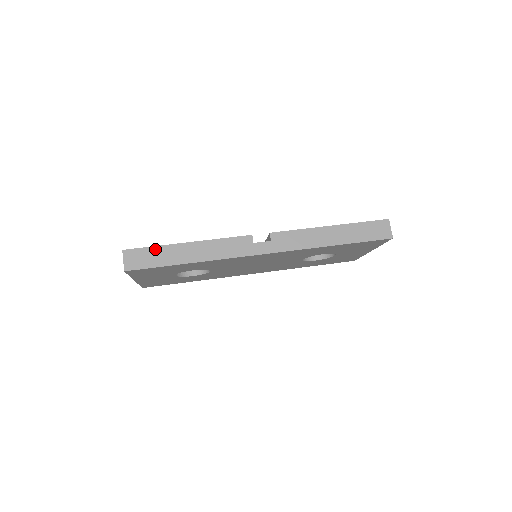
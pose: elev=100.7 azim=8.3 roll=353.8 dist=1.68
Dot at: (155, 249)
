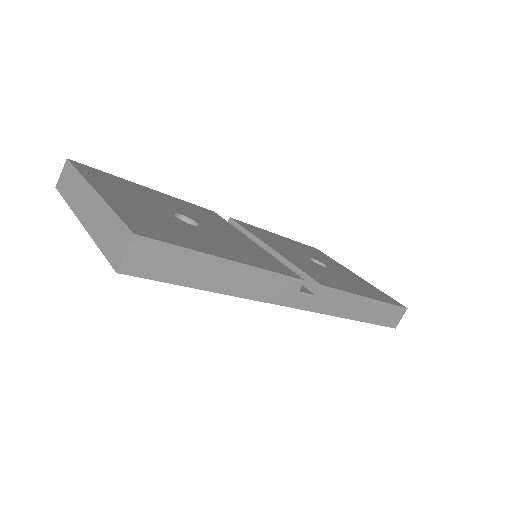
Dot at: (185, 253)
